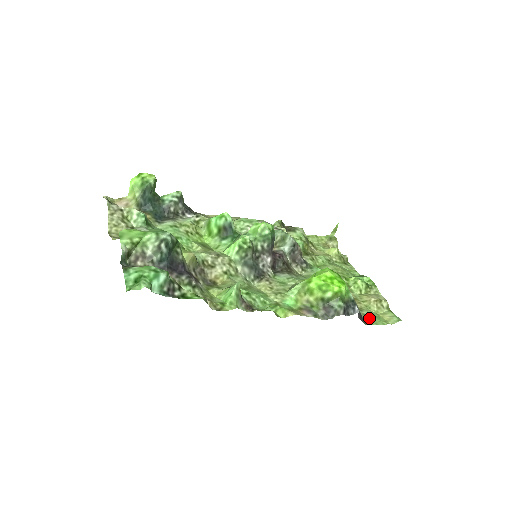
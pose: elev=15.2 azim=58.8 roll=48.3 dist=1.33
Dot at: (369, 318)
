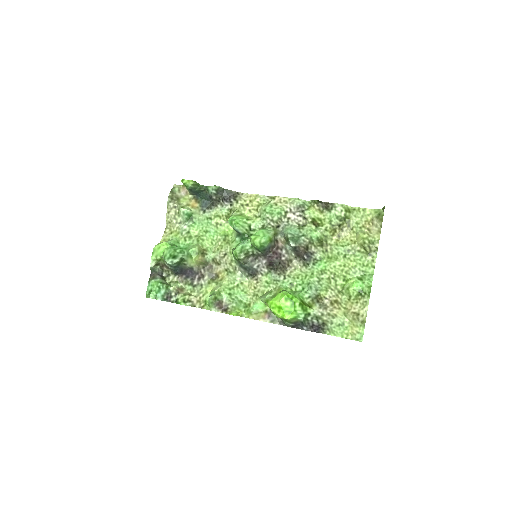
Dot at: (333, 327)
